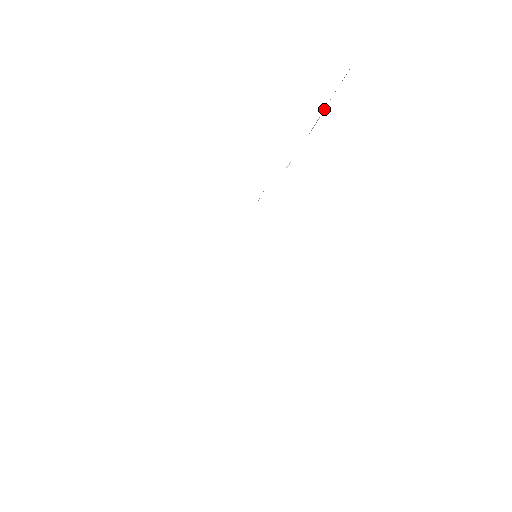
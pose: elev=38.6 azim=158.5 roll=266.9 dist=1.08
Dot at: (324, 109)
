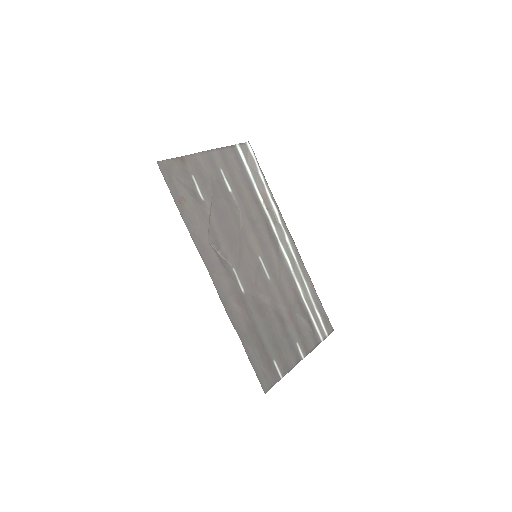
Dot at: (247, 168)
